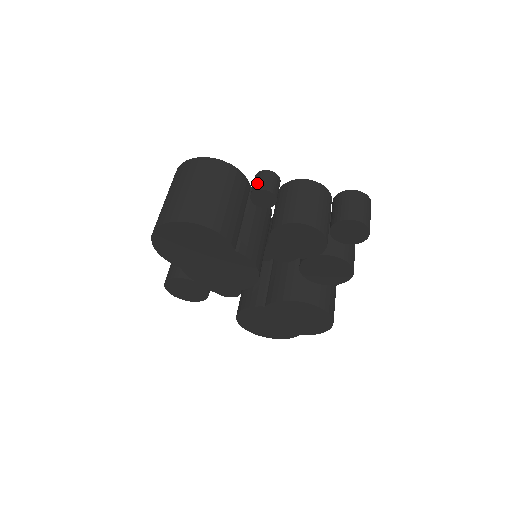
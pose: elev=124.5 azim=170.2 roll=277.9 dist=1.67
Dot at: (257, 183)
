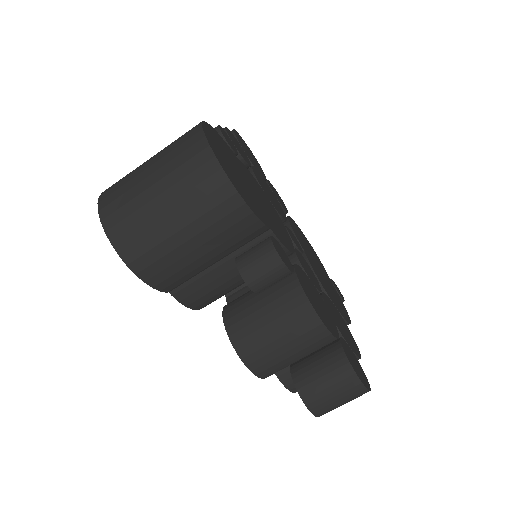
Dot at: (250, 259)
